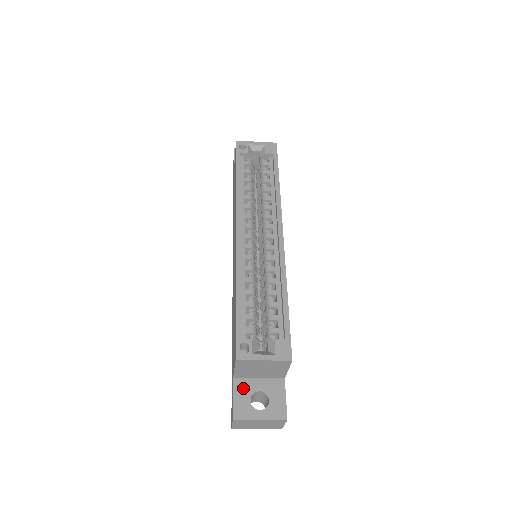
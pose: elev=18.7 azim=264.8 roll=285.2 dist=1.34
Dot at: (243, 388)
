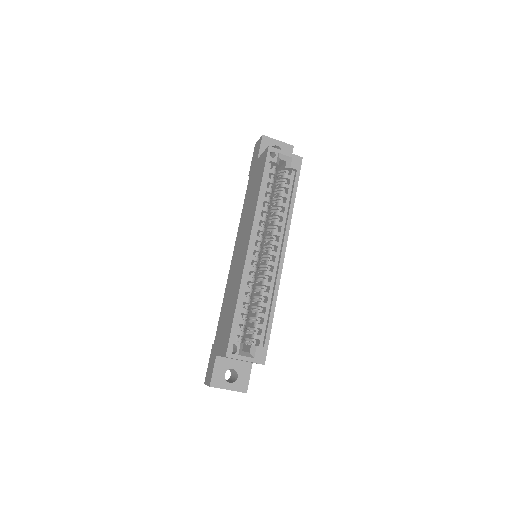
Dot at: (222, 364)
